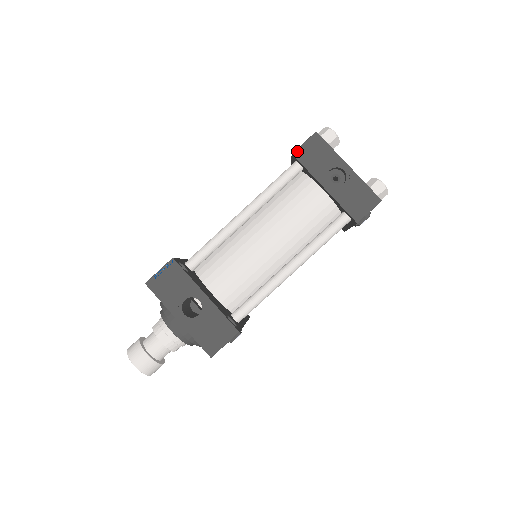
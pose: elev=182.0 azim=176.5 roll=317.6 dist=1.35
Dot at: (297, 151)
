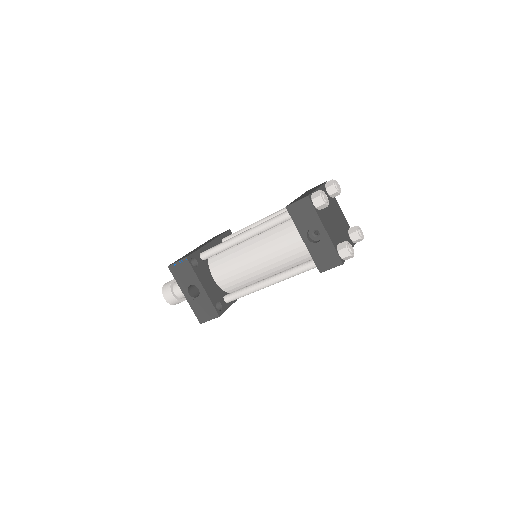
Dot at: (290, 206)
